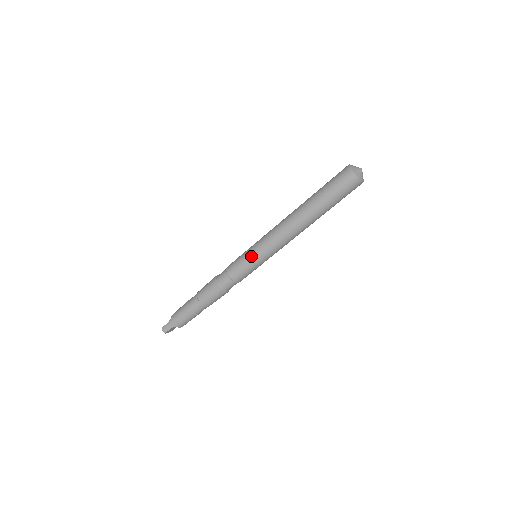
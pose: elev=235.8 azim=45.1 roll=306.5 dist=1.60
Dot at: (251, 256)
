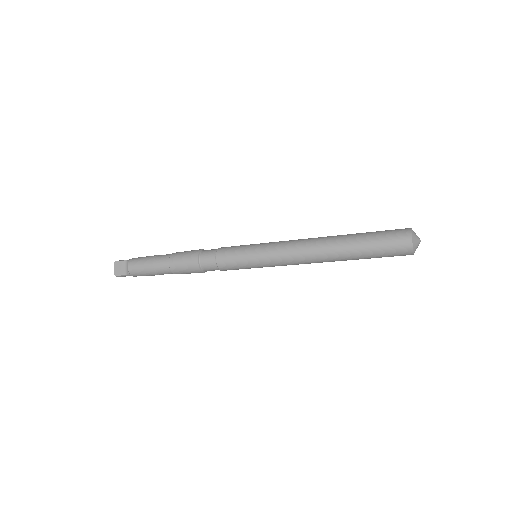
Dot at: occluded
